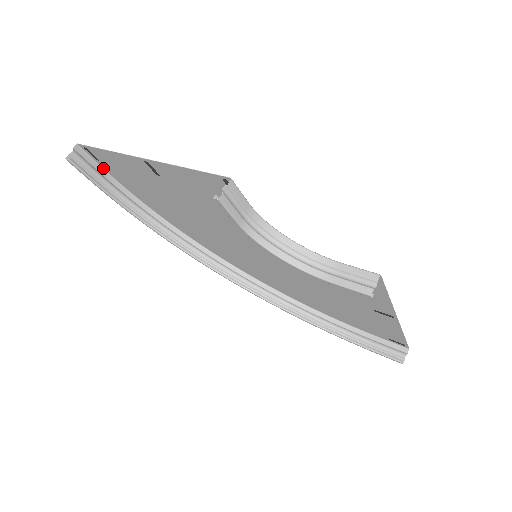
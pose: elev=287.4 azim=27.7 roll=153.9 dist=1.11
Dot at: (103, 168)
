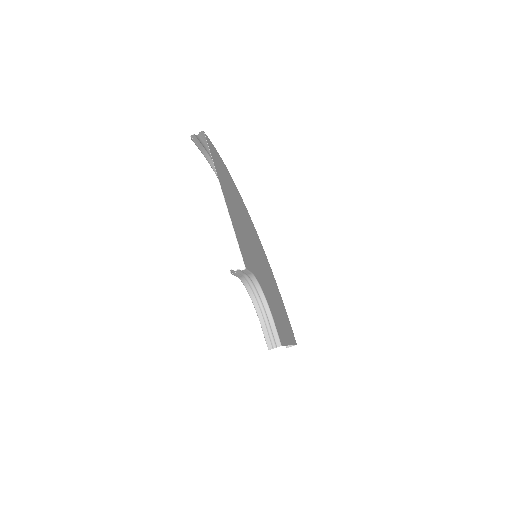
Dot at: occluded
